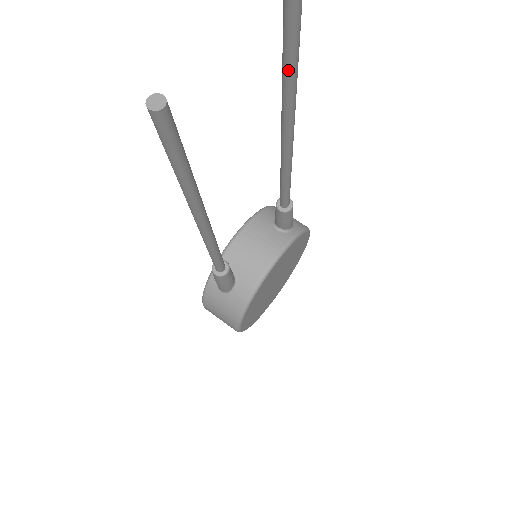
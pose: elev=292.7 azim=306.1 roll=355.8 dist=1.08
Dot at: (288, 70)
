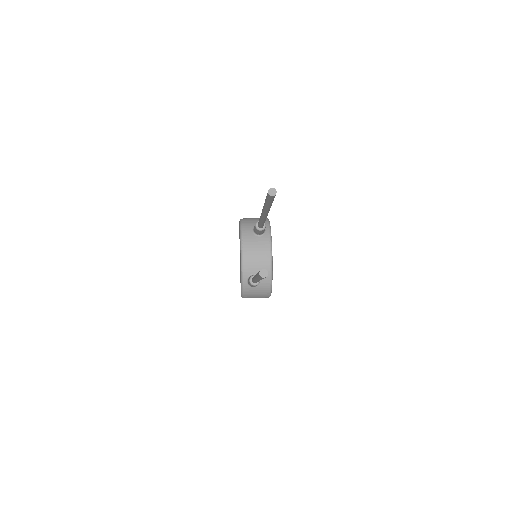
Dot at: (270, 205)
